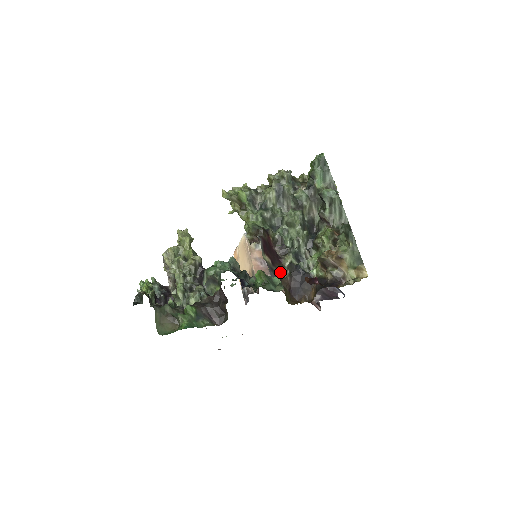
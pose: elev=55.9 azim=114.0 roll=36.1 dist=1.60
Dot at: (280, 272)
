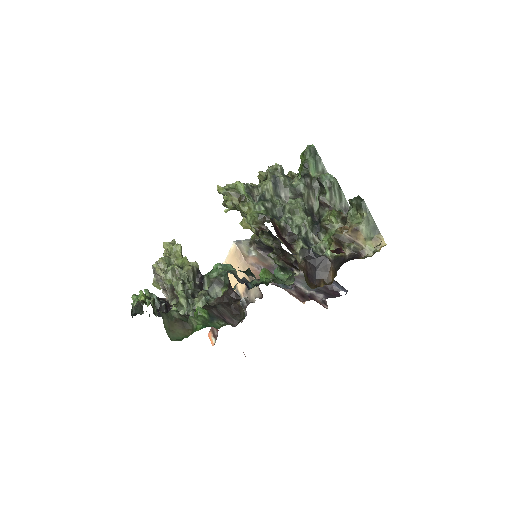
Dot at: occluded
